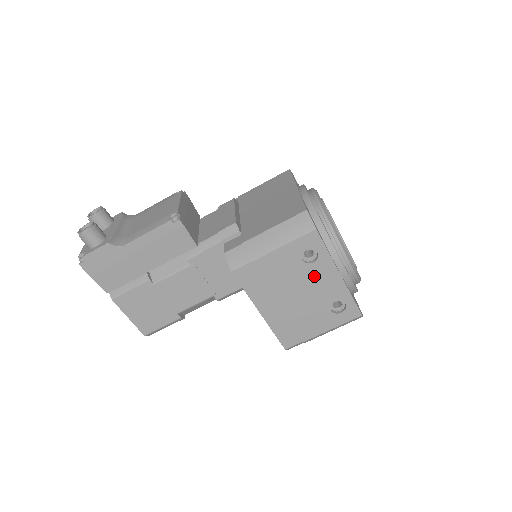
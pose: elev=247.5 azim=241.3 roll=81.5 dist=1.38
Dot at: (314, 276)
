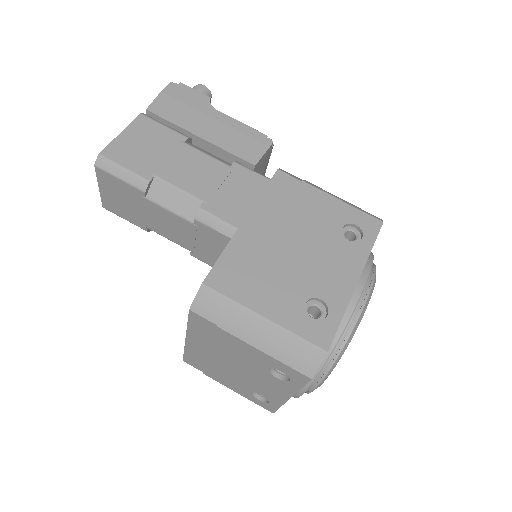
Dot at: (334, 252)
